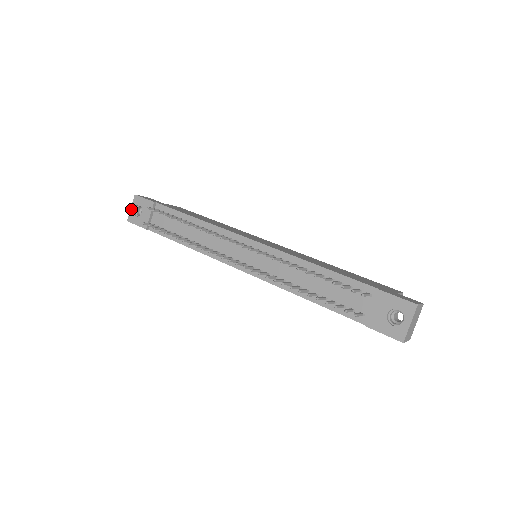
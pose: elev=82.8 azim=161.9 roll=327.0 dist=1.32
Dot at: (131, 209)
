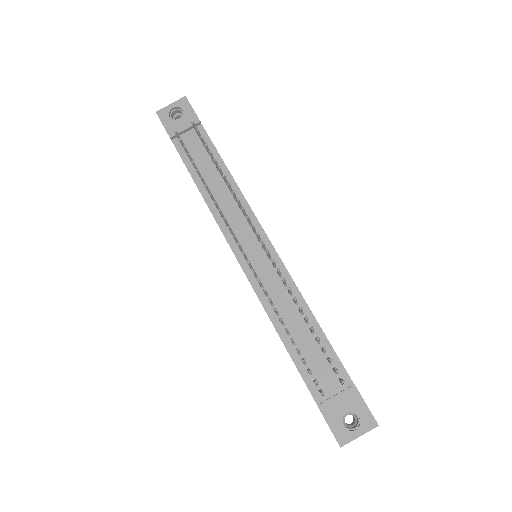
Dot at: (170, 105)
